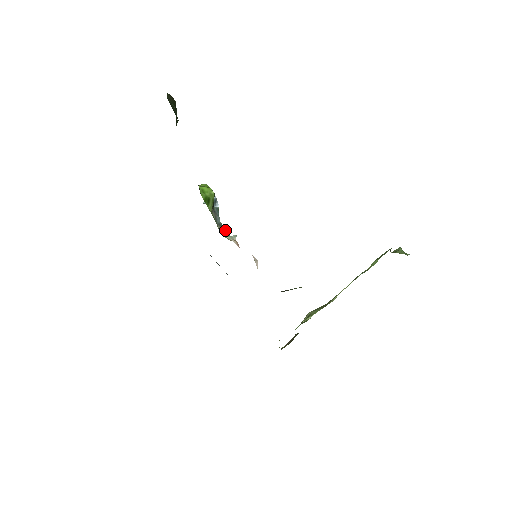
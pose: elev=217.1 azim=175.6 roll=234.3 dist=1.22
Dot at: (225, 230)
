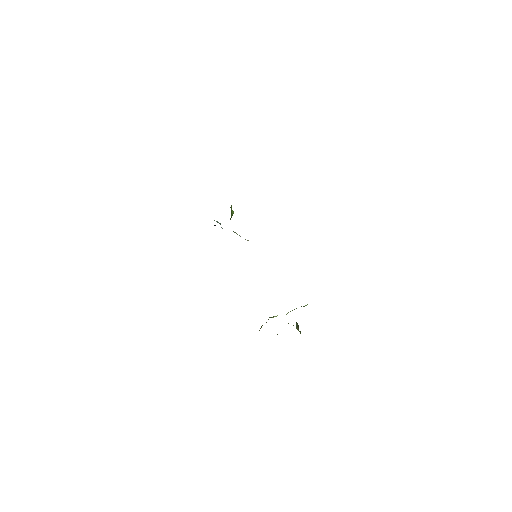
Dot at: (237, 234)
